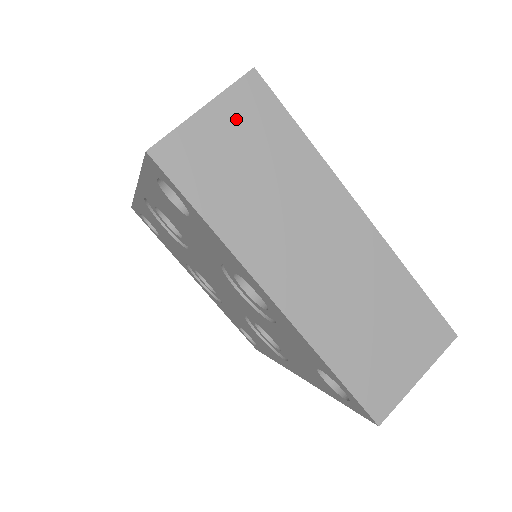
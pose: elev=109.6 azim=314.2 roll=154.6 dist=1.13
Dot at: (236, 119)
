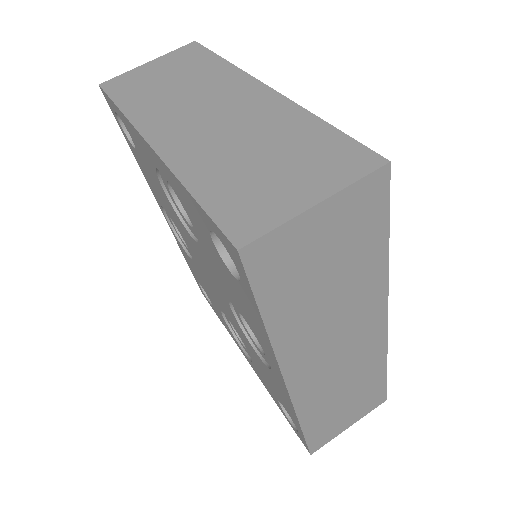
Dot at: (170, 62)
